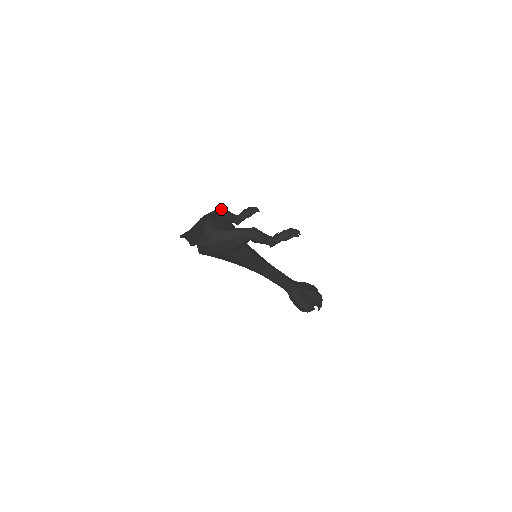
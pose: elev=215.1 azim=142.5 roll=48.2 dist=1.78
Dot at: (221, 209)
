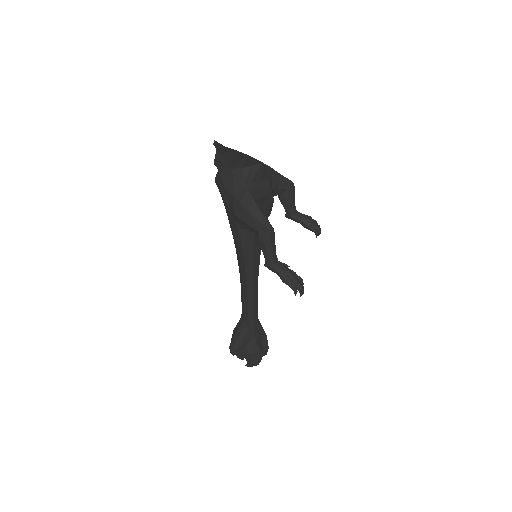
Dot at: (291, 184)
